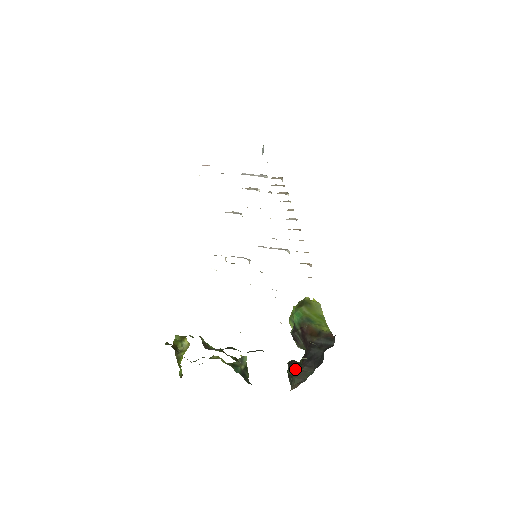
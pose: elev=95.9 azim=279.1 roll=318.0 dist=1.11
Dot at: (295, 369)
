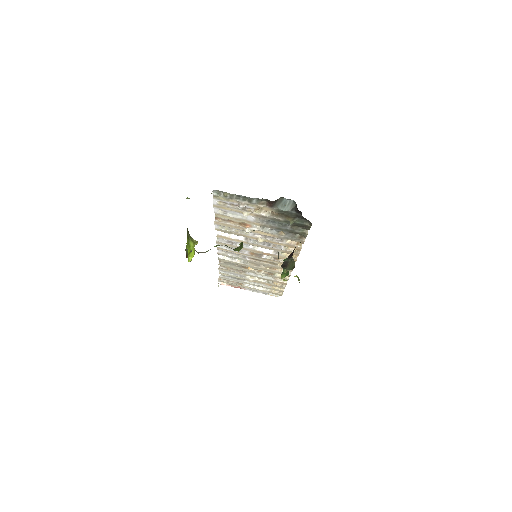
Dot at: occluded
